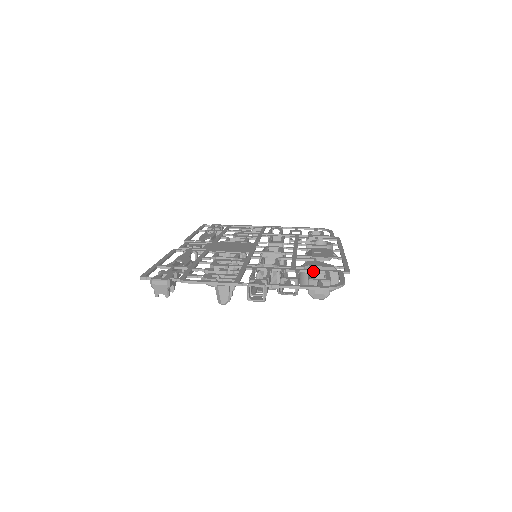
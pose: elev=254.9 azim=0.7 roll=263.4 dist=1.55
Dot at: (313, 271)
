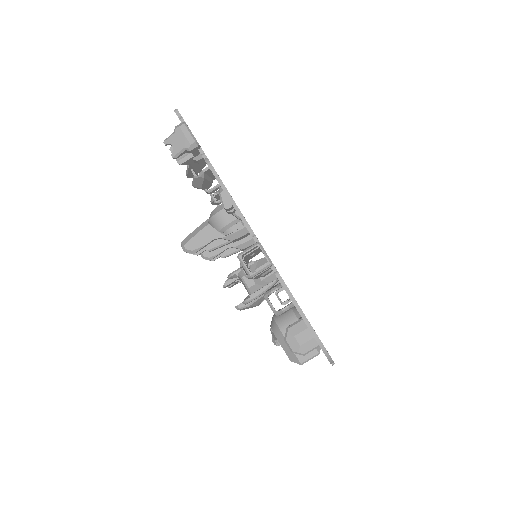
Dot at: occluded
